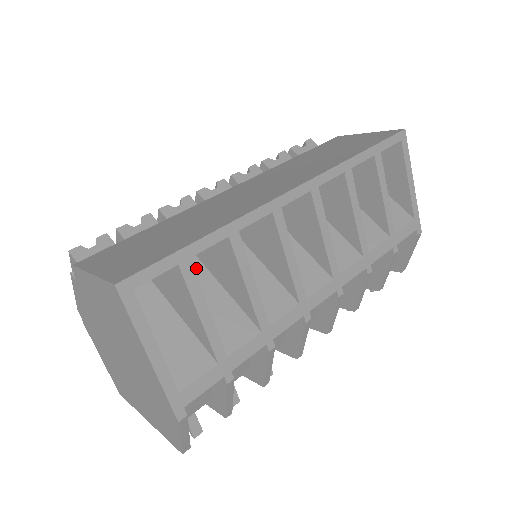
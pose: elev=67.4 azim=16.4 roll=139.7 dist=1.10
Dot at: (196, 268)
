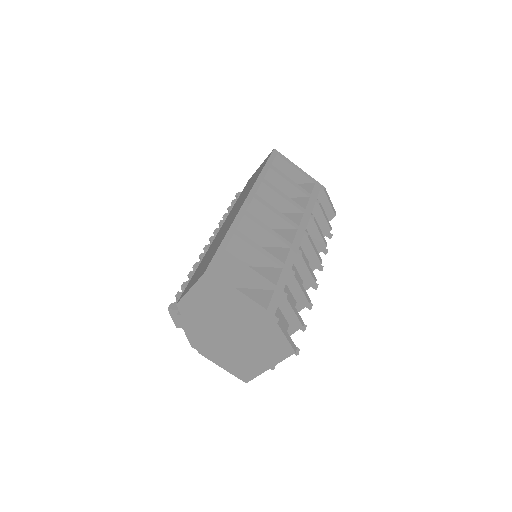
Dot at: occluded
